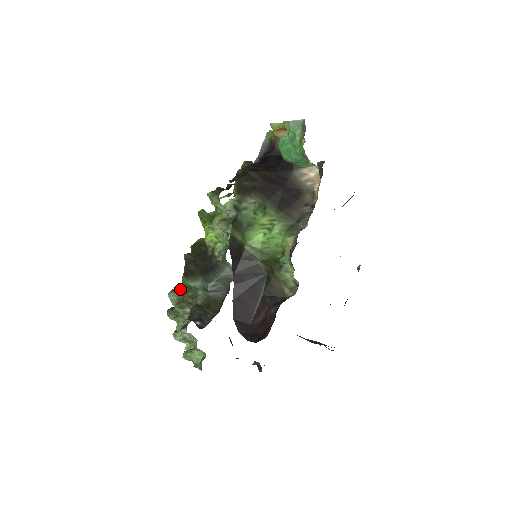
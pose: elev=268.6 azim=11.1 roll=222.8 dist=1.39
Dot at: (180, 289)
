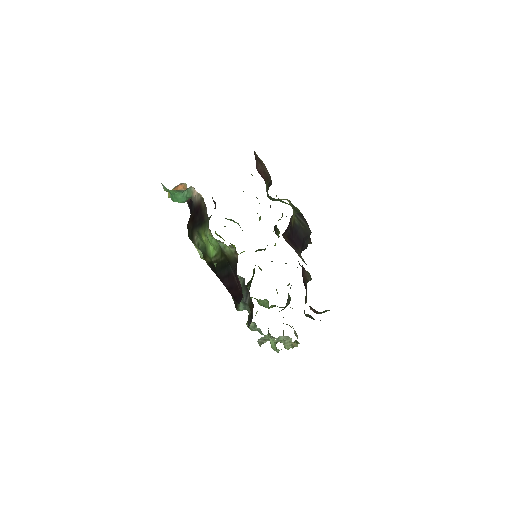
Dot at: occluded
